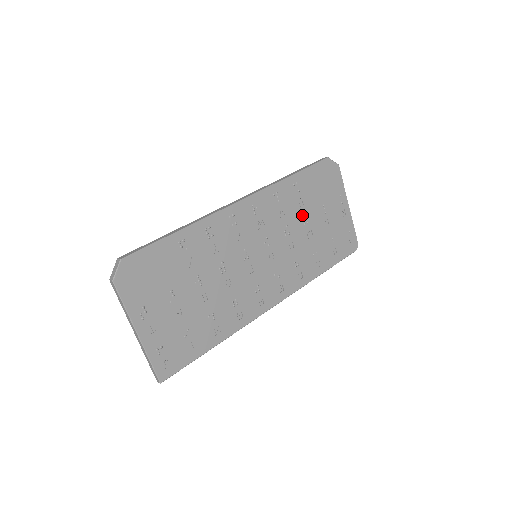
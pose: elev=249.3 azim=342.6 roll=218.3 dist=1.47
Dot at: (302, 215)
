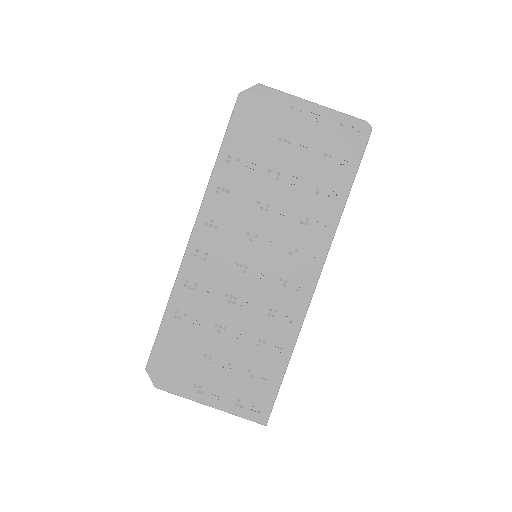
Dot at: (265, 175)
